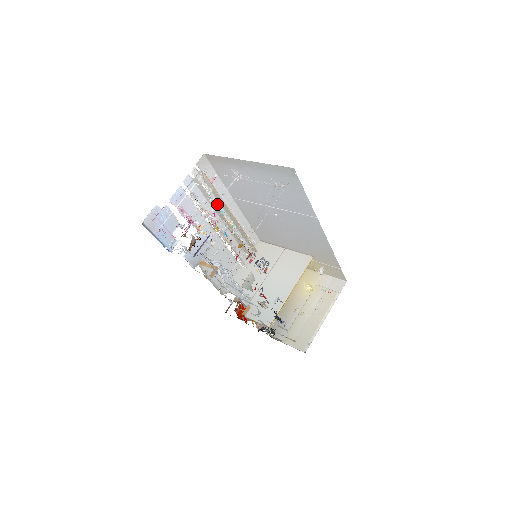
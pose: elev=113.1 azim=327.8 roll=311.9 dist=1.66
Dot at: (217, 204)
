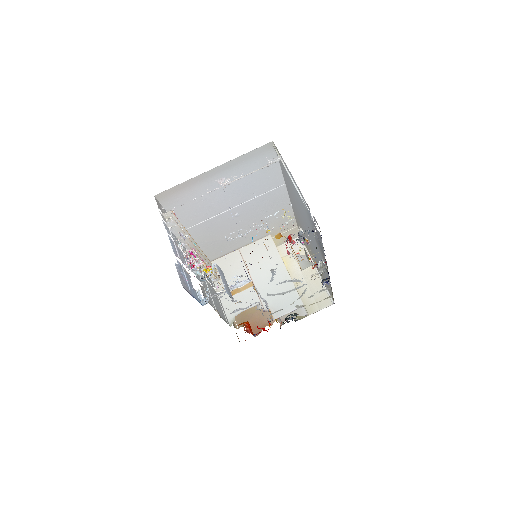
Dot at: occluded
